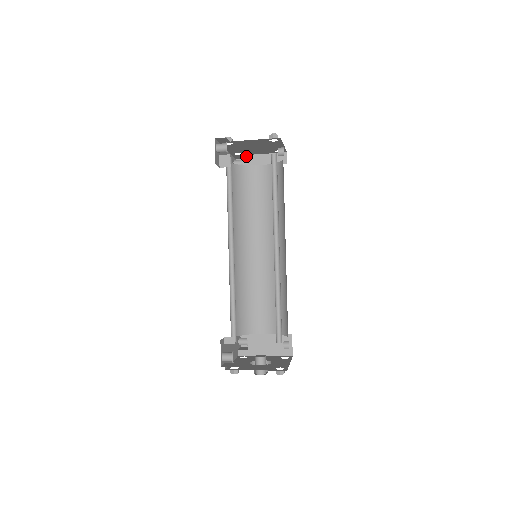
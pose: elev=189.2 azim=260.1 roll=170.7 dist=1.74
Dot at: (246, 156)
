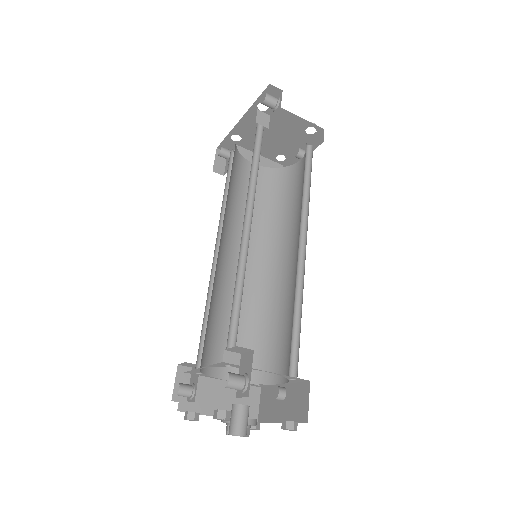
Dot at: (239, 147)
